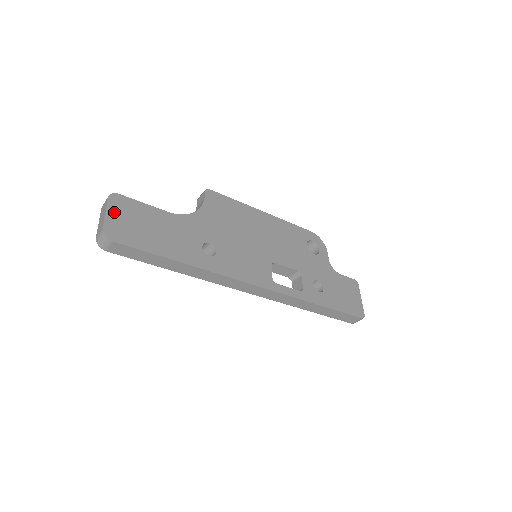
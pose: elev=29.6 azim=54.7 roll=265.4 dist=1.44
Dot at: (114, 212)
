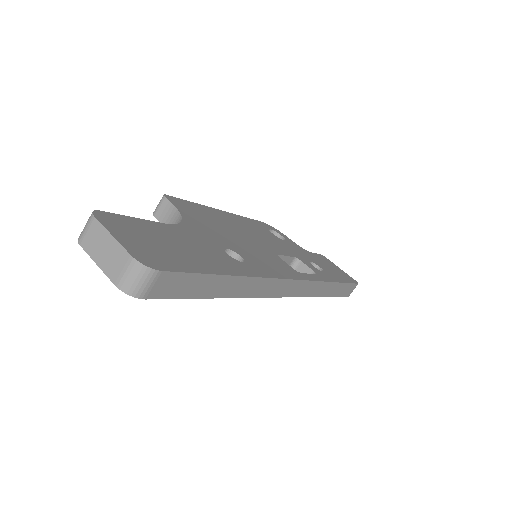
Dot at: (120, 234)
